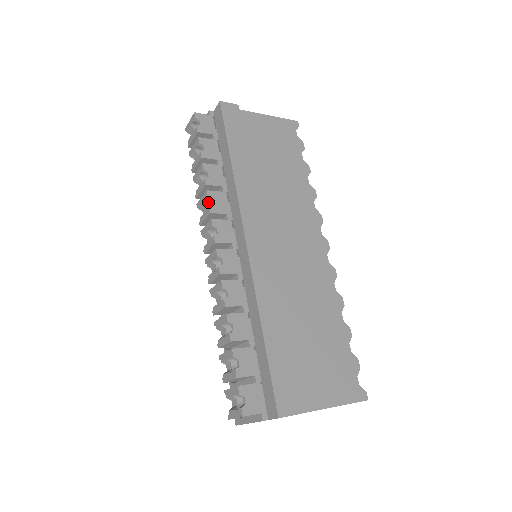
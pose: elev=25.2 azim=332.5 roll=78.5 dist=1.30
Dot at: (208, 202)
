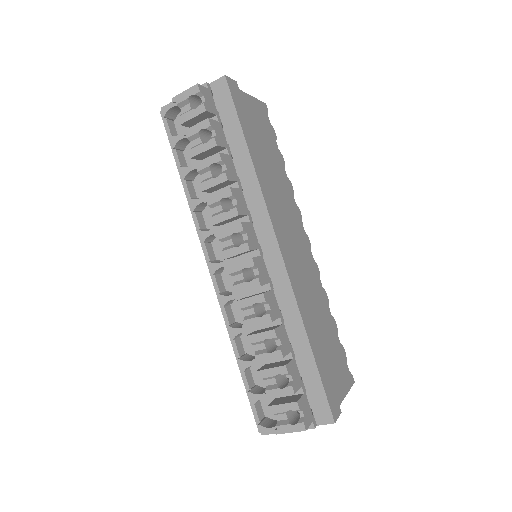
Dot at: (224, 199)
